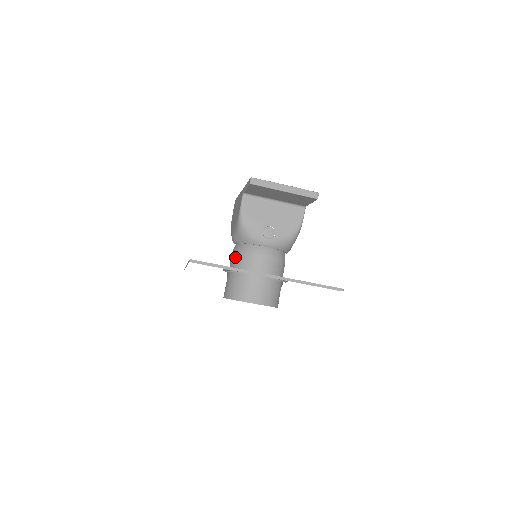
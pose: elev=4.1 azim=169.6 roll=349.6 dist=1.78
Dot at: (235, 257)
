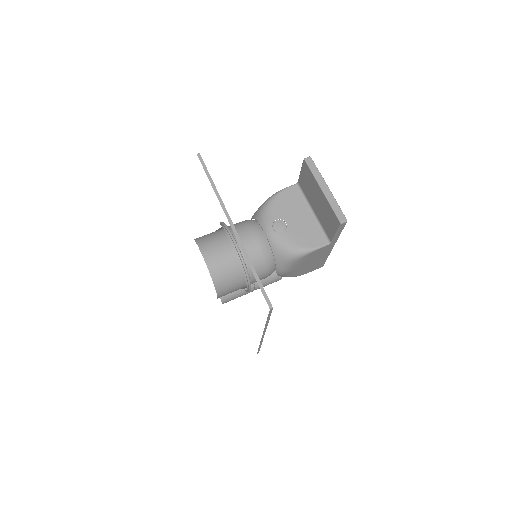
Dot at: occluded
